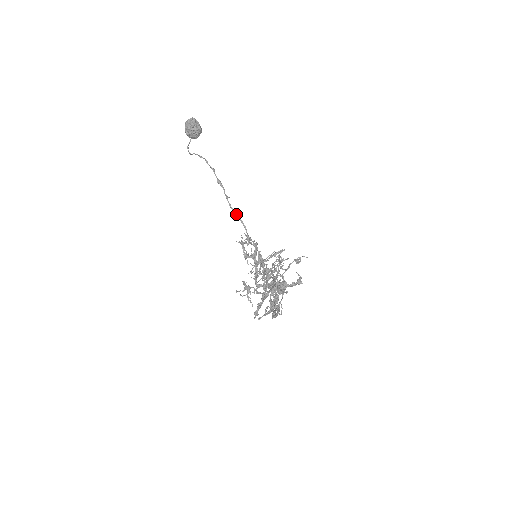
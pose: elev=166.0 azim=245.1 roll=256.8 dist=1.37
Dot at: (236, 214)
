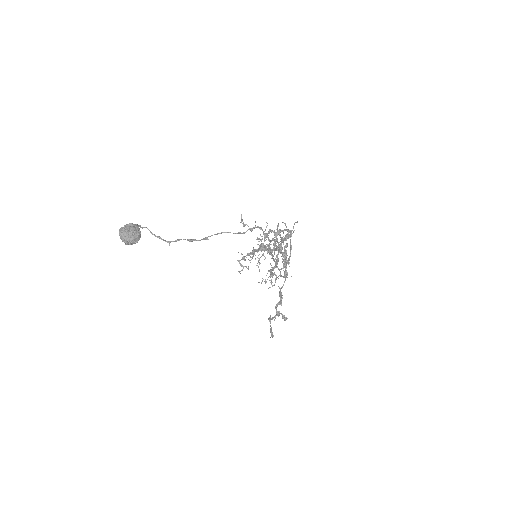
Dot at: (221, 233)
